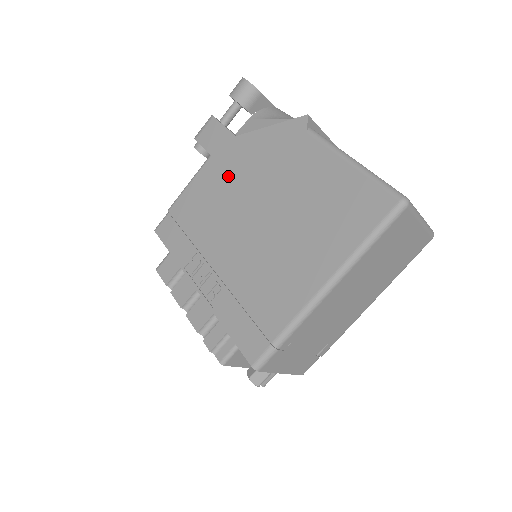
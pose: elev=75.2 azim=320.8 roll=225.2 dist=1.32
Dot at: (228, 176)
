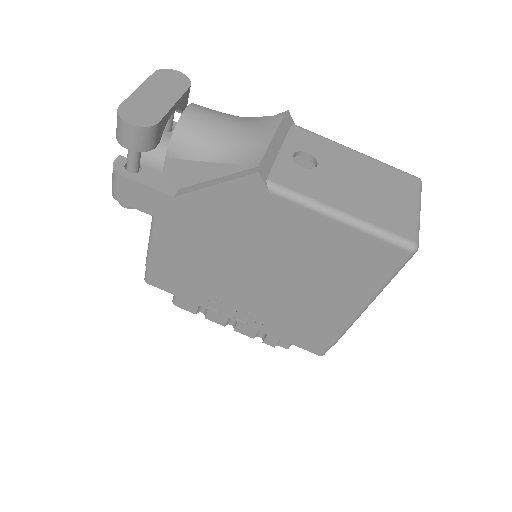
Dot at: (196, 237)
